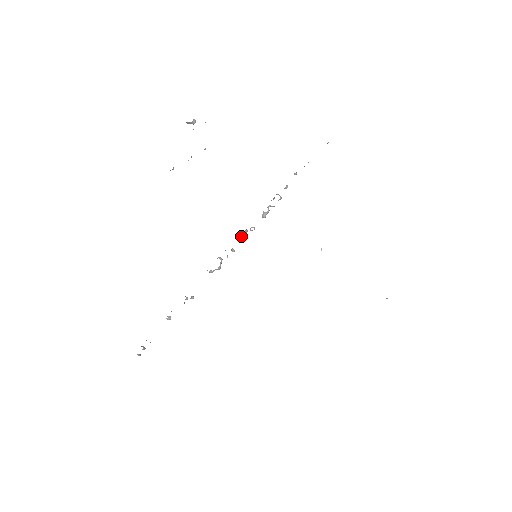
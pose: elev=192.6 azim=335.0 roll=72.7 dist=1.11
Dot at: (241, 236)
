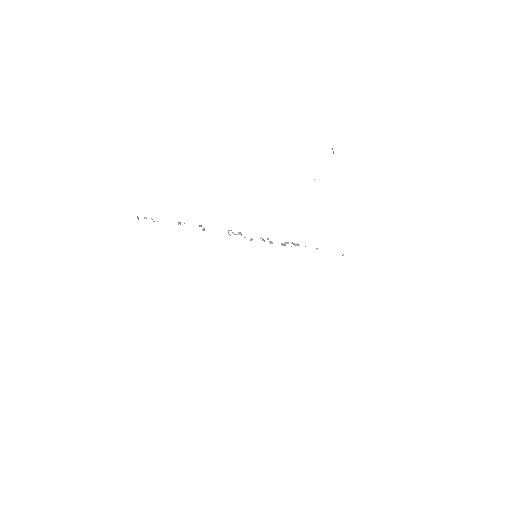
Dot at: (263, 240)
